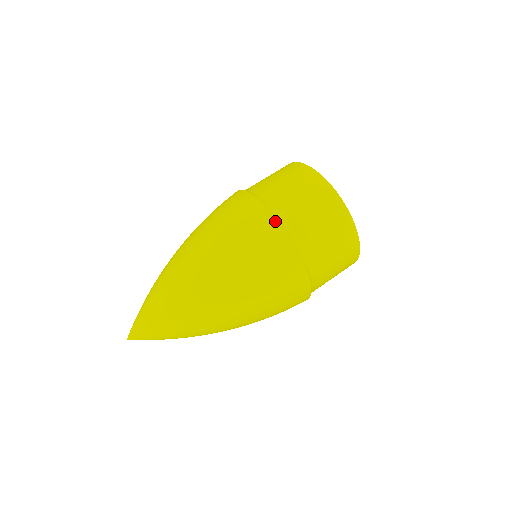
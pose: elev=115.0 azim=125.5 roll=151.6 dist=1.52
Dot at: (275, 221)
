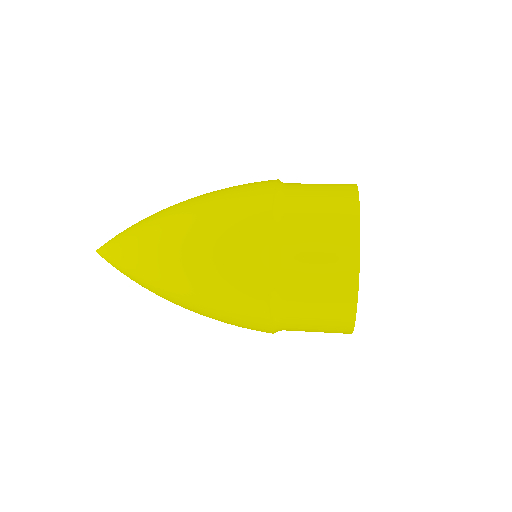
Dot at: occluded
